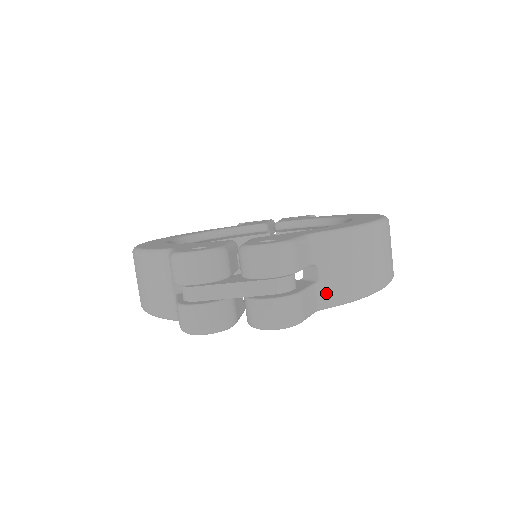
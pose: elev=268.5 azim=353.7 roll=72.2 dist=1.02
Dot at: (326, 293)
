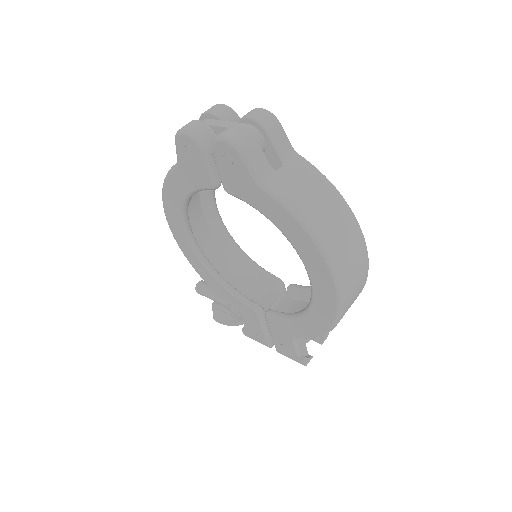
Dot at: (273, 180)
